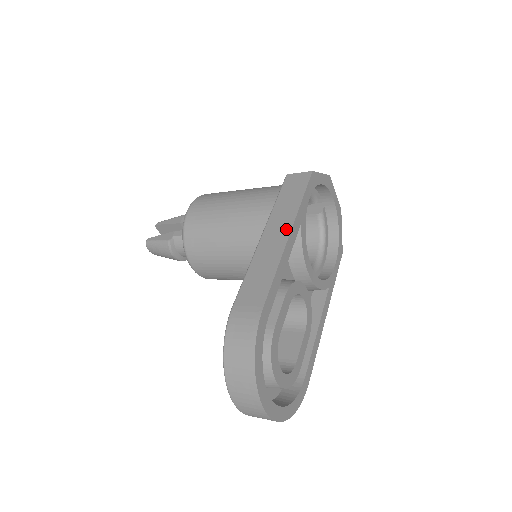
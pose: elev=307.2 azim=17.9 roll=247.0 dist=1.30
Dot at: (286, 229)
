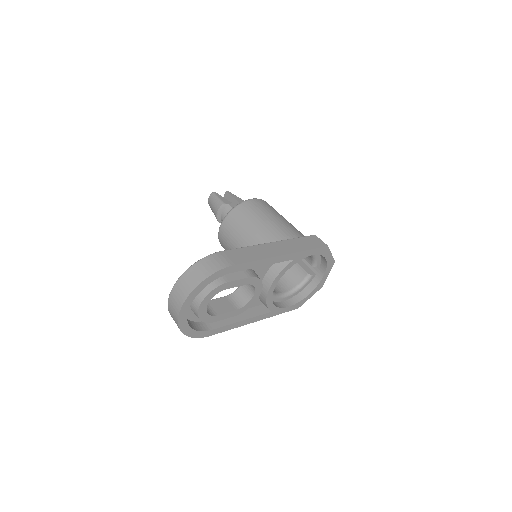
Dot at: (284, 252)
